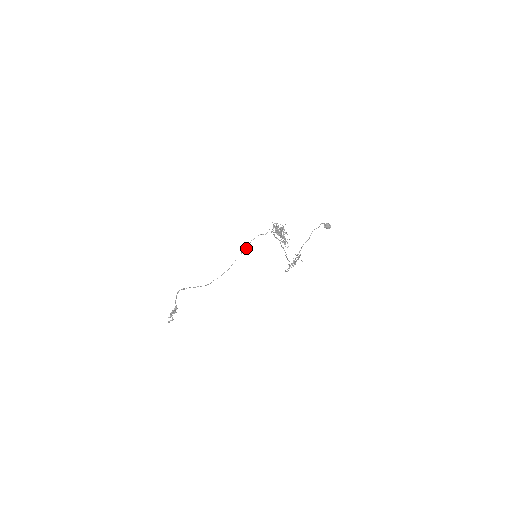
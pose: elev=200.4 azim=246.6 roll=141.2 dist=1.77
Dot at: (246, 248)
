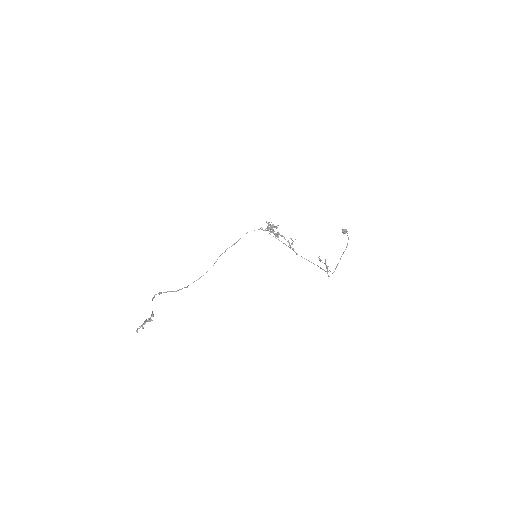
Dot at: (231, 246)
